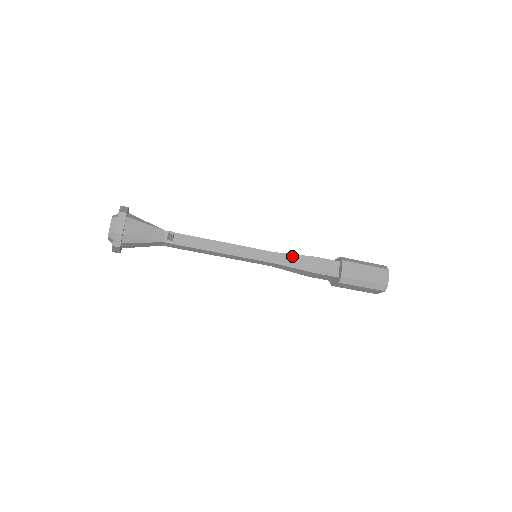
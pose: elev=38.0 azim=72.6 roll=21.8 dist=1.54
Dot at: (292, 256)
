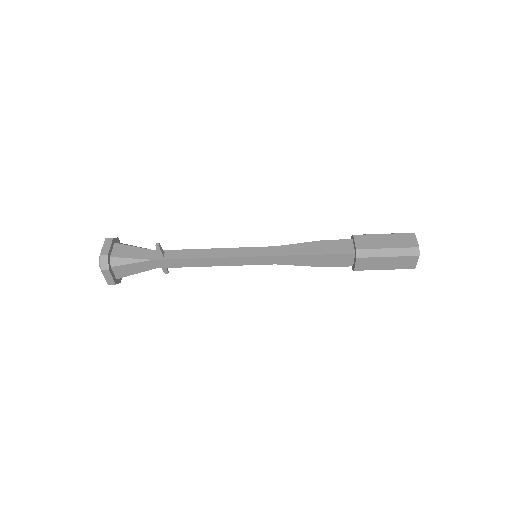
Dot at: (295, 245)
